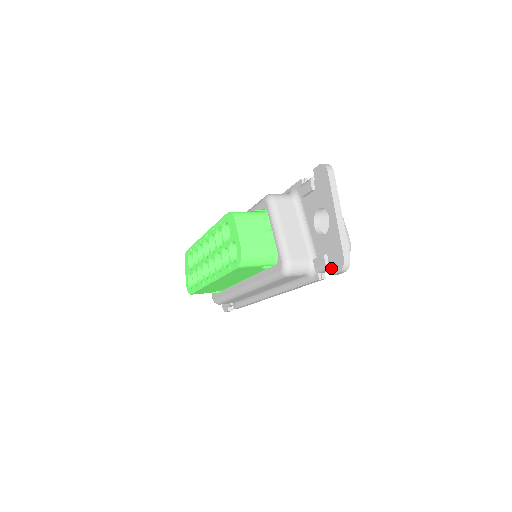
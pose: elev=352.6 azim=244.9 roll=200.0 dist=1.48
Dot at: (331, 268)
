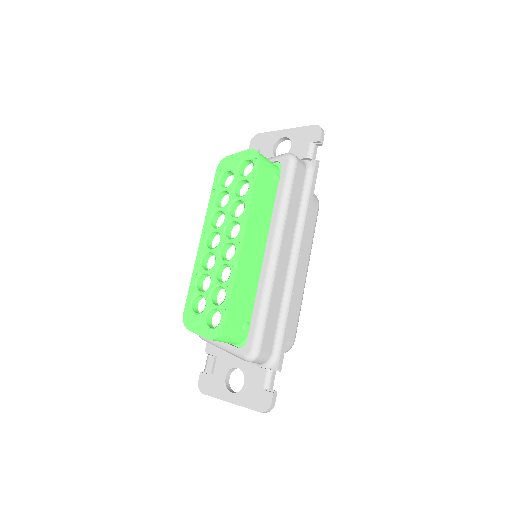
Dot at: (315, 141)
